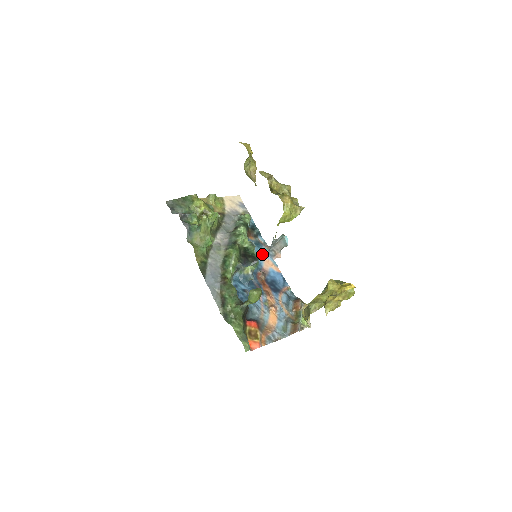
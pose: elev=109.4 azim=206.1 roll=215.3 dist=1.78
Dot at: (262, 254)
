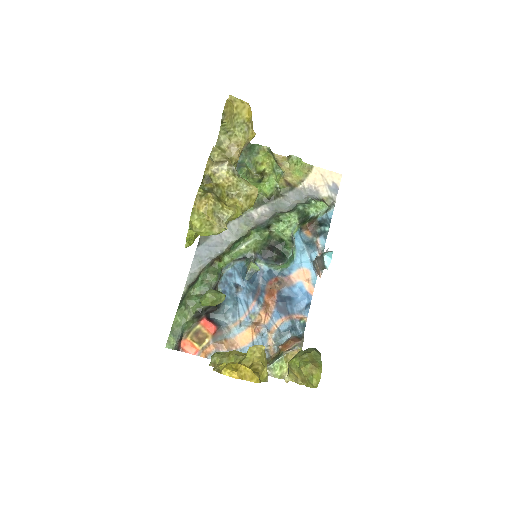
Dot at: (305, 259)
